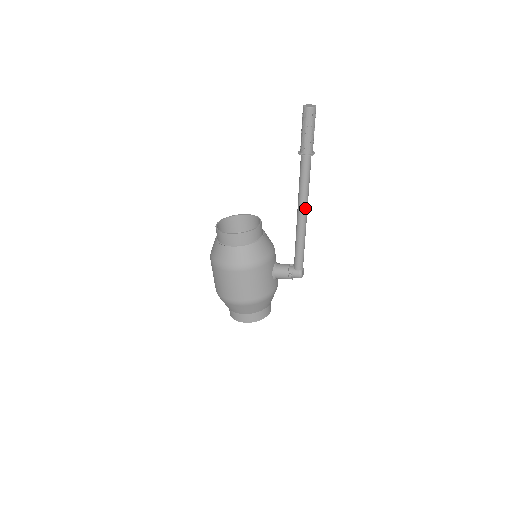
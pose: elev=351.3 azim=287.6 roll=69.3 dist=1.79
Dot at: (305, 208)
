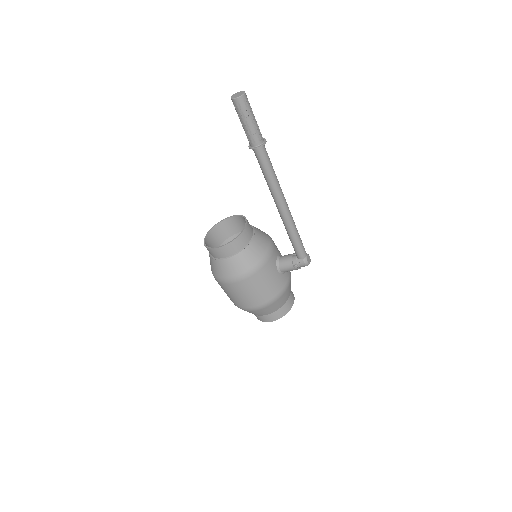
Dot at: (281, 199)
